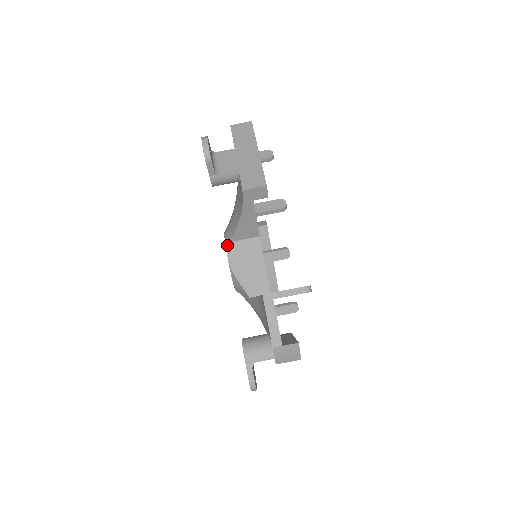
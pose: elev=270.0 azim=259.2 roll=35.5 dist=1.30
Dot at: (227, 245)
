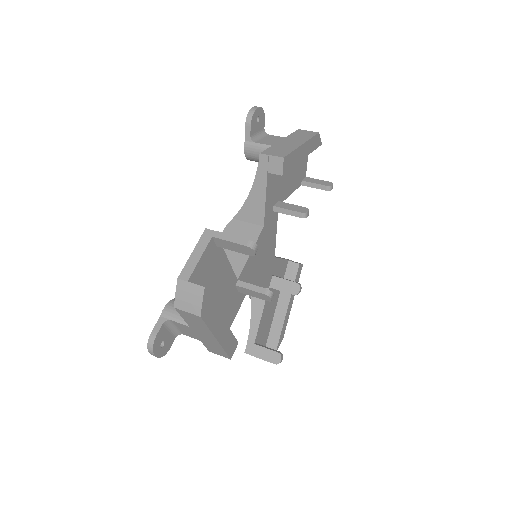
Dot at: occluded
